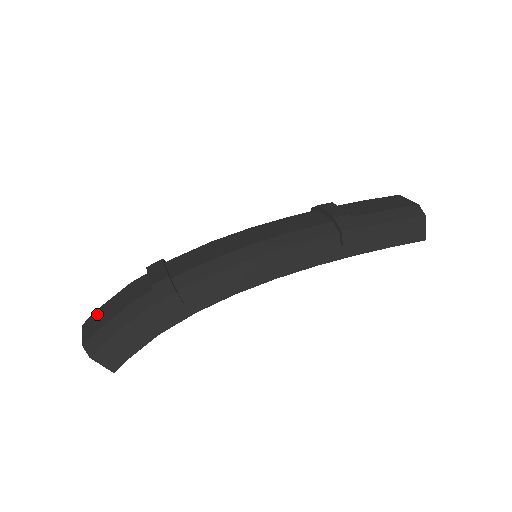
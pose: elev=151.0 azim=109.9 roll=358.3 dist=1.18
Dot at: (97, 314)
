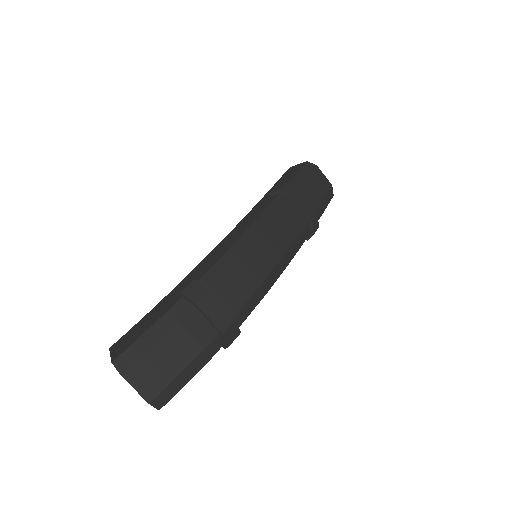
Dot at: (149, 365)
